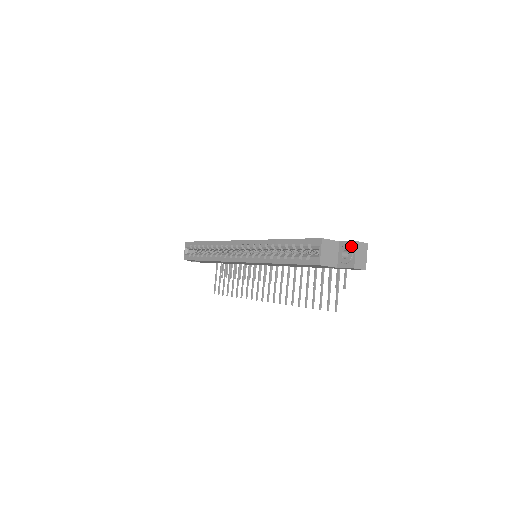
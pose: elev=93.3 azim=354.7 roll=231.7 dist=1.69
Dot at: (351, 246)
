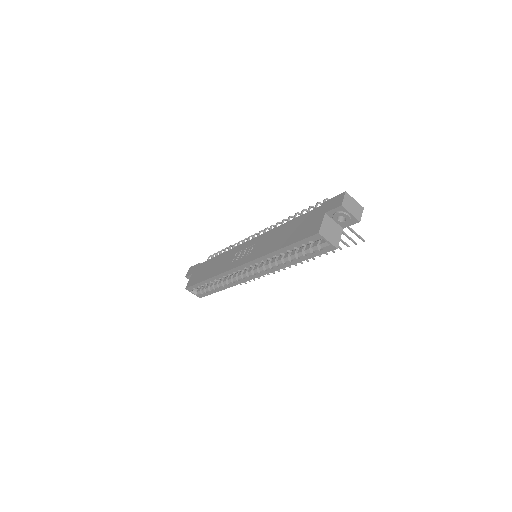
Dot at: (340, 211)
